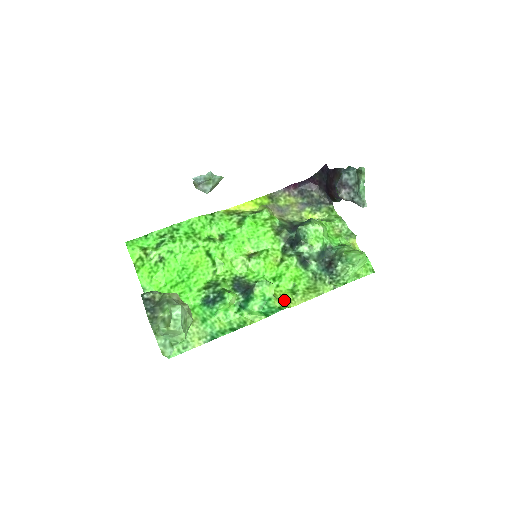
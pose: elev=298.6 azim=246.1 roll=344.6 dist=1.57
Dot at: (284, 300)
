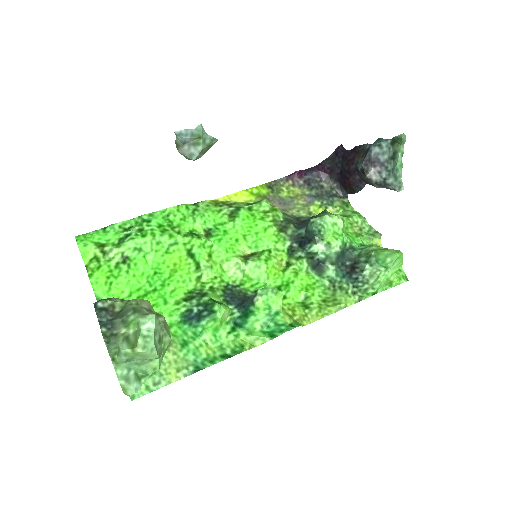
Dot at: (294, 316)
